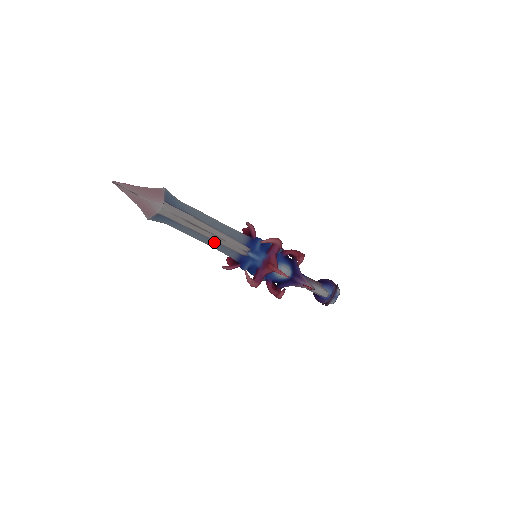
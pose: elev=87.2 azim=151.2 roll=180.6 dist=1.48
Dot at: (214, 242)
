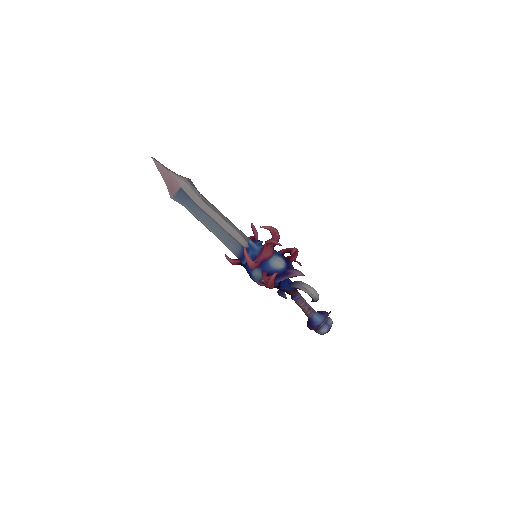
Dot at: (221, 231)
